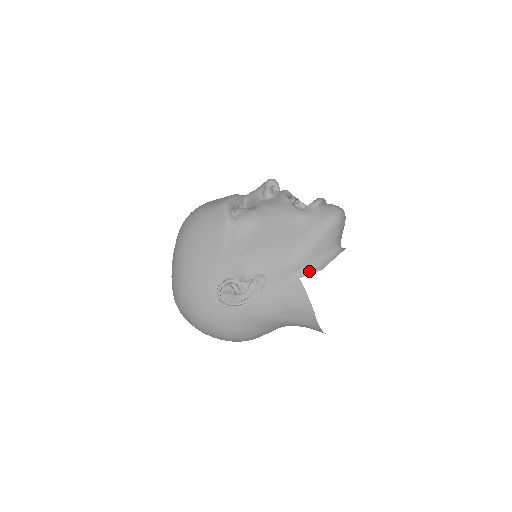
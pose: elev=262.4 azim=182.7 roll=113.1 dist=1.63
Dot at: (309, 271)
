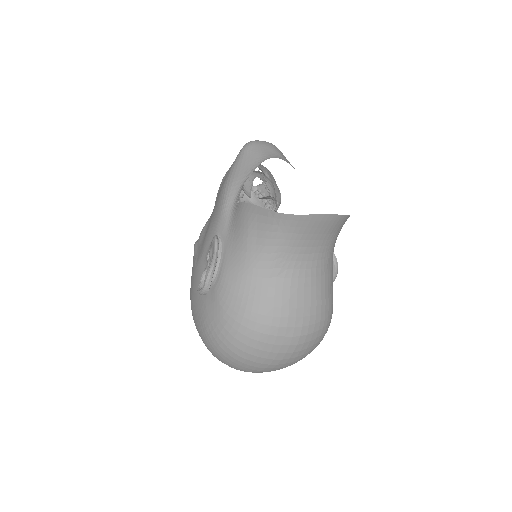
Dot at: (240, 191)
